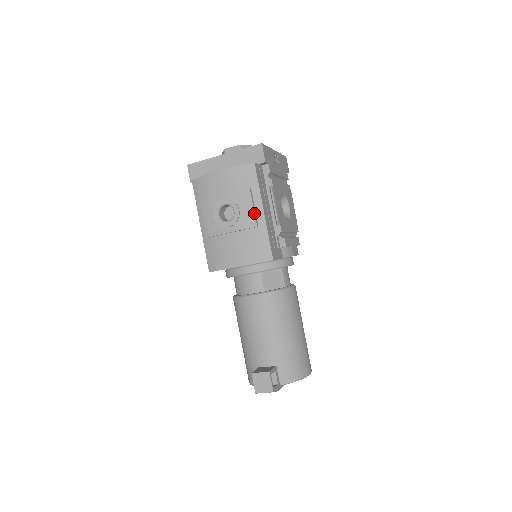
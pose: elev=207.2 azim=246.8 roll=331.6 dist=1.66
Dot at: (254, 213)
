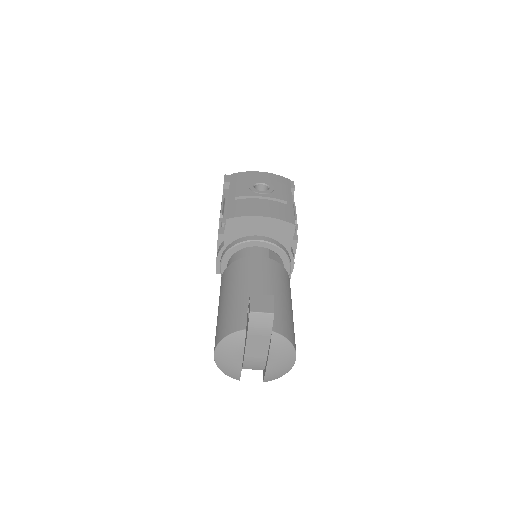
Dot at: (286, 195)
